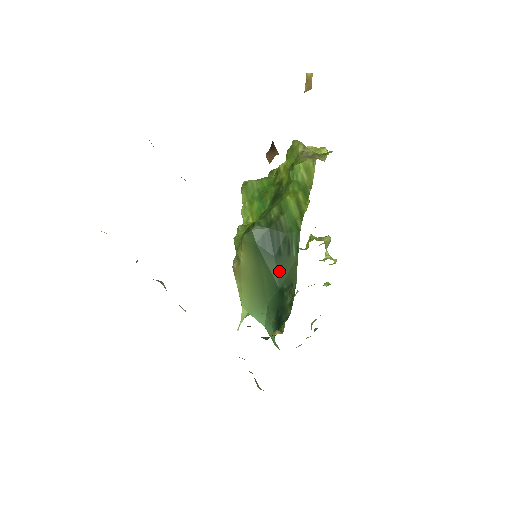
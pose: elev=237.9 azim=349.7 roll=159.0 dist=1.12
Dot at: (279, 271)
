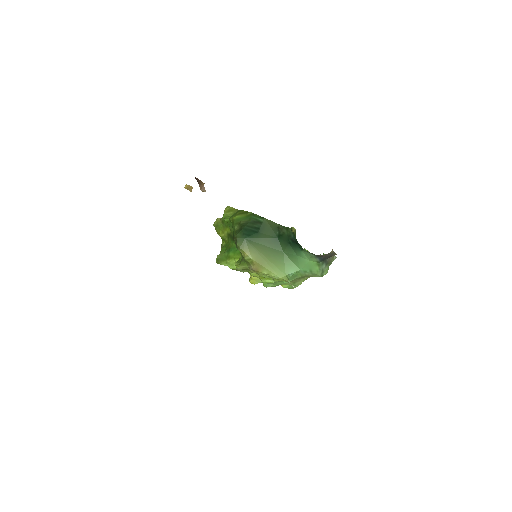
Dot at: (267, 233)
